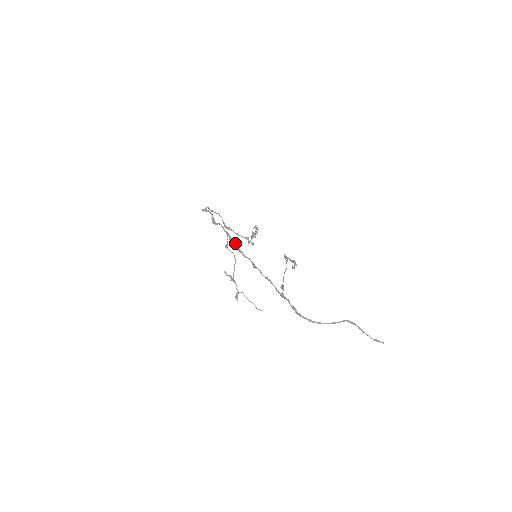
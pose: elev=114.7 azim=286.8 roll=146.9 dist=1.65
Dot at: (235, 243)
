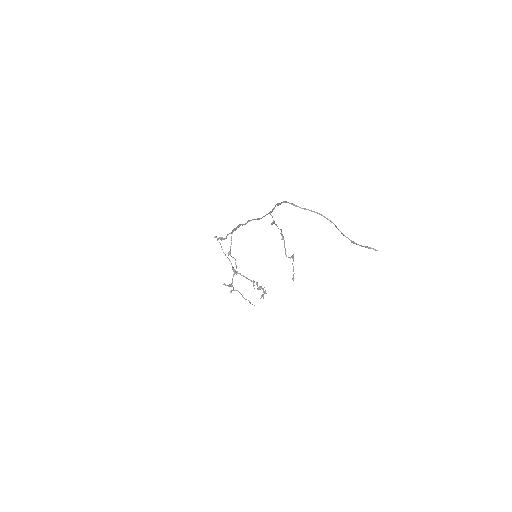
Dot at: (236, 228)
